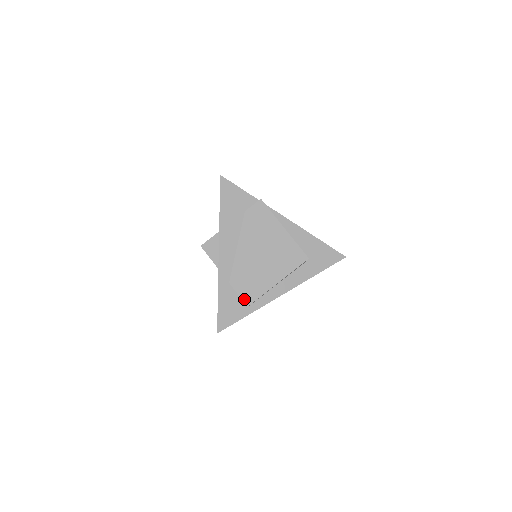
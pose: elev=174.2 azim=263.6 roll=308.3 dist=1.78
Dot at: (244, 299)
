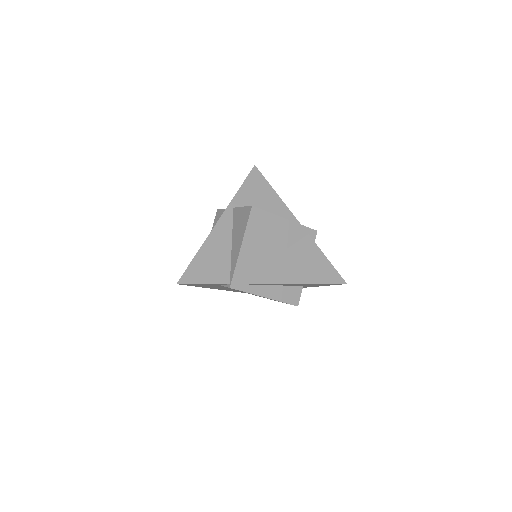
Dot at: occluded
